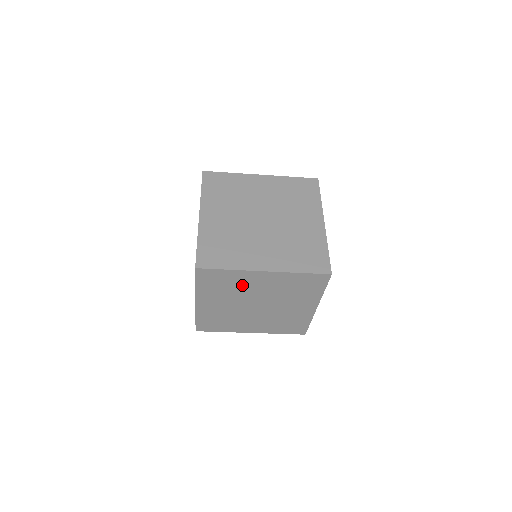
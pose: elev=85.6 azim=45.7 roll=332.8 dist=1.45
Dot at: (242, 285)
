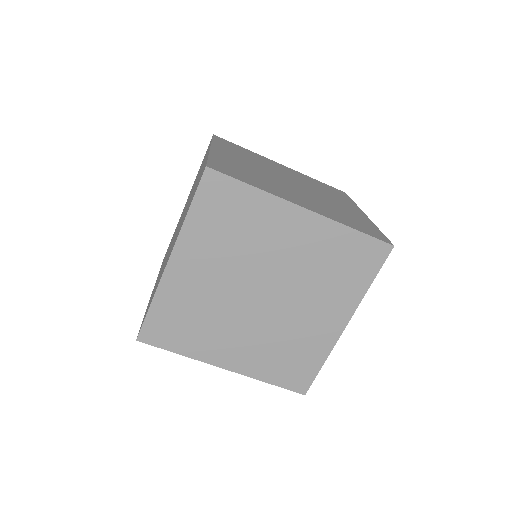
Dot at: (259, 233)
